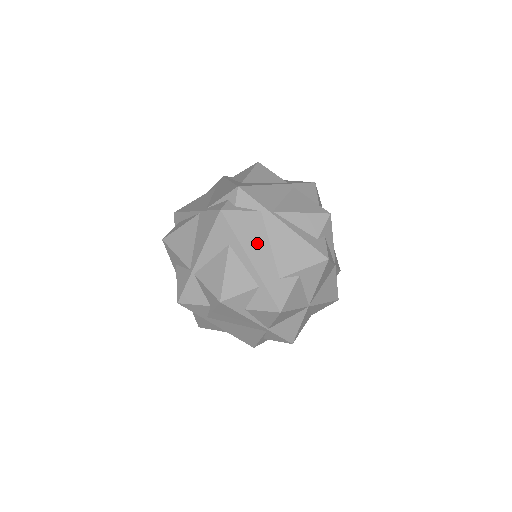
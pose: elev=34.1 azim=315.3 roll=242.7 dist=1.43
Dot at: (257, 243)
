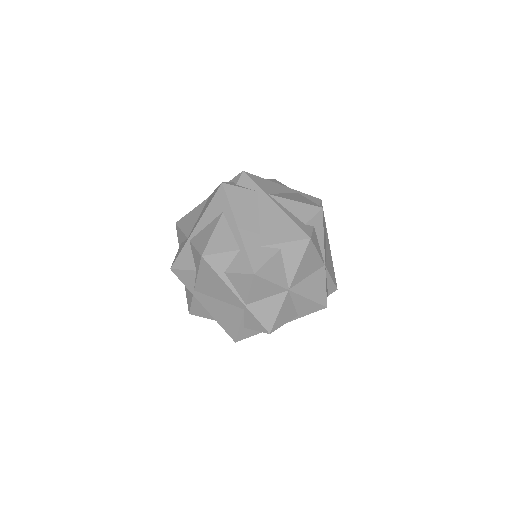
Dot at: (247, 214)
